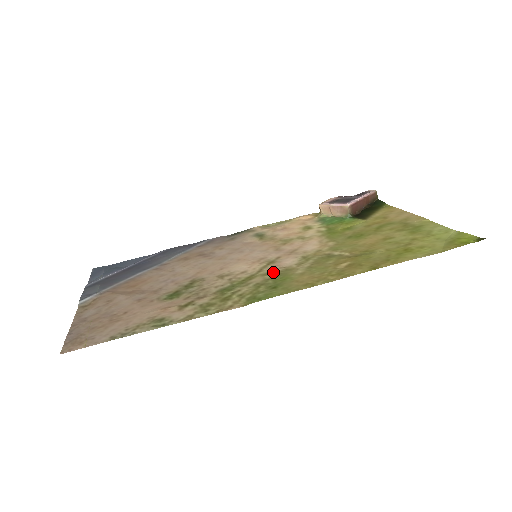
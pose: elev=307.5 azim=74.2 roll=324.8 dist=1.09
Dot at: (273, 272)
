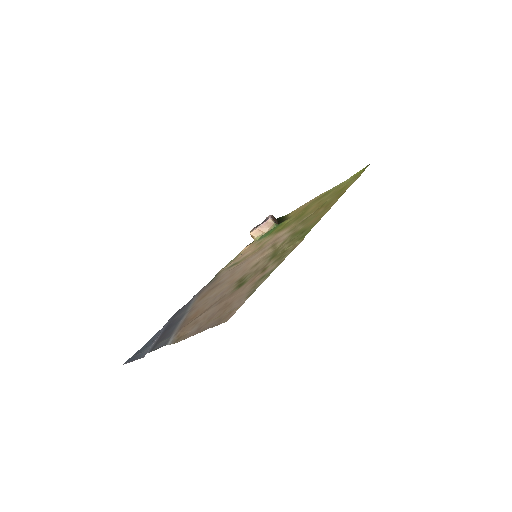
Dot at: (286, 240)
